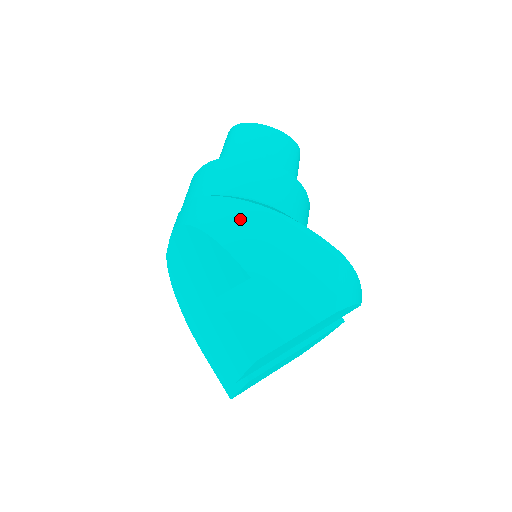
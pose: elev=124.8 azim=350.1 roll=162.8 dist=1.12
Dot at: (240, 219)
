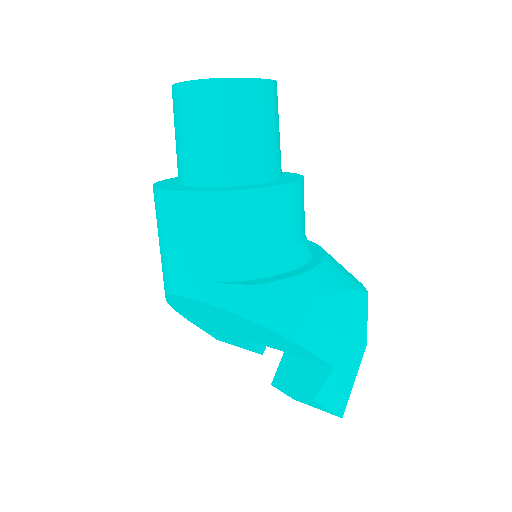
Dot at: (318, 319)
